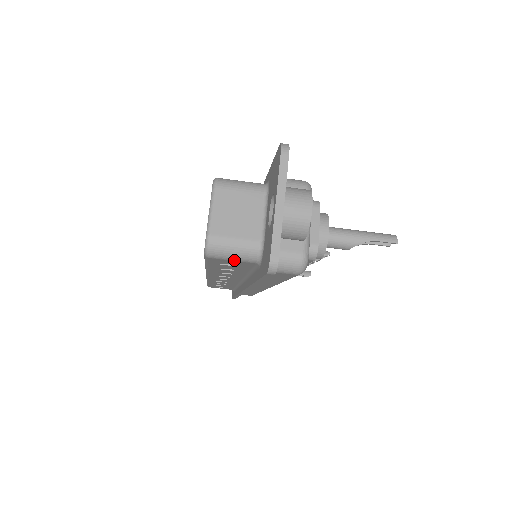
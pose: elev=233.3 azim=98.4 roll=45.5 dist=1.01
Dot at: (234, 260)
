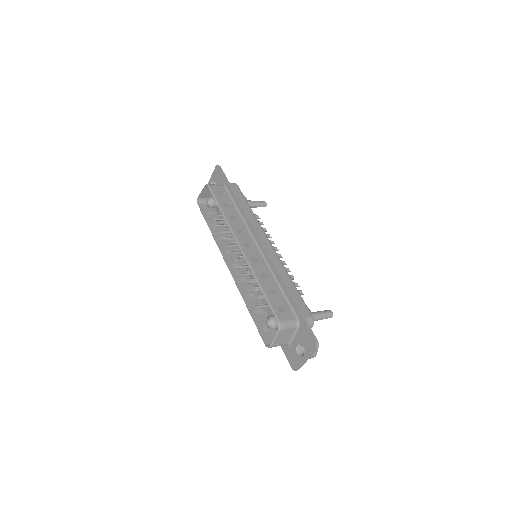
Dot at: occluded
